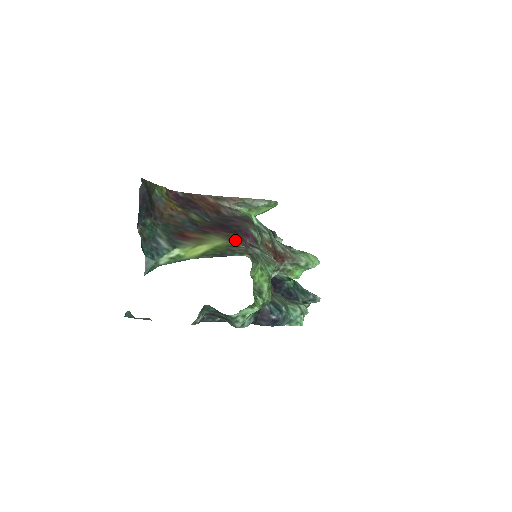
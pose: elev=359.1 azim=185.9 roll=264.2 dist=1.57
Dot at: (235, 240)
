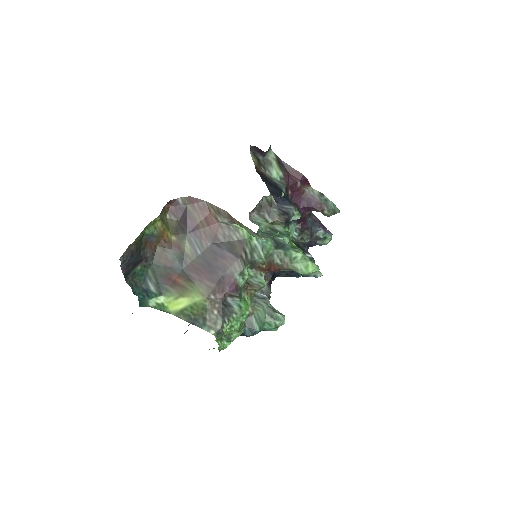
Dot at: (214, 295)
